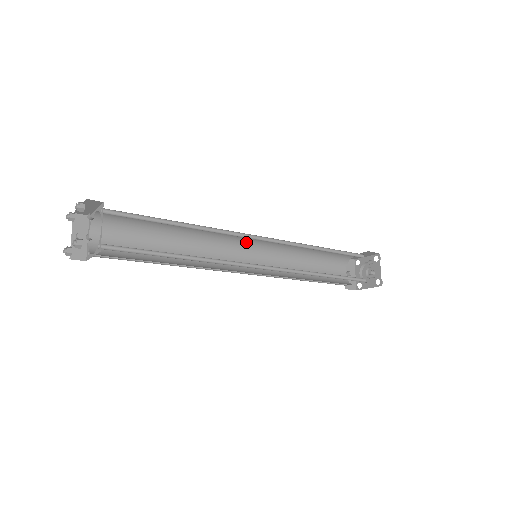
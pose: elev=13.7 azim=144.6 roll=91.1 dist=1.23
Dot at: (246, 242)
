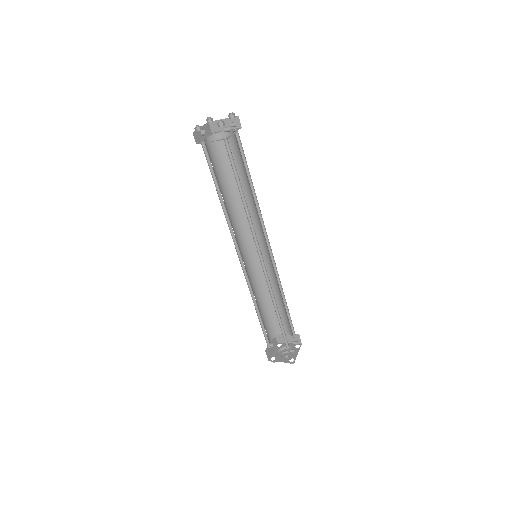
Dot at: (253, 246)
